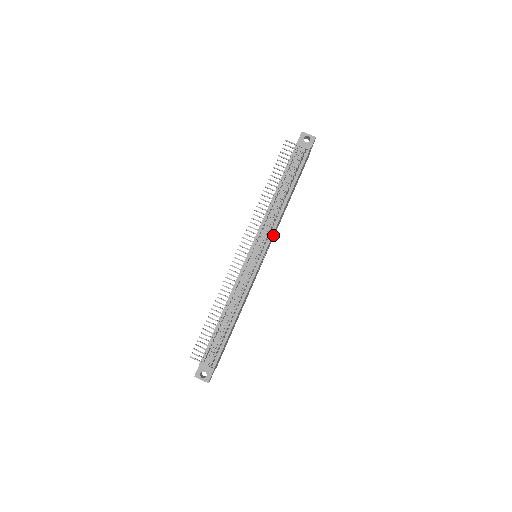
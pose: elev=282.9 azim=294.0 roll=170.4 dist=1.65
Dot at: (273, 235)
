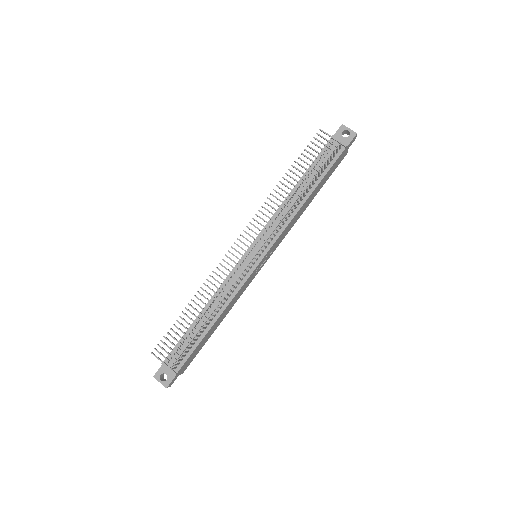
Dot at: (281, 236)
